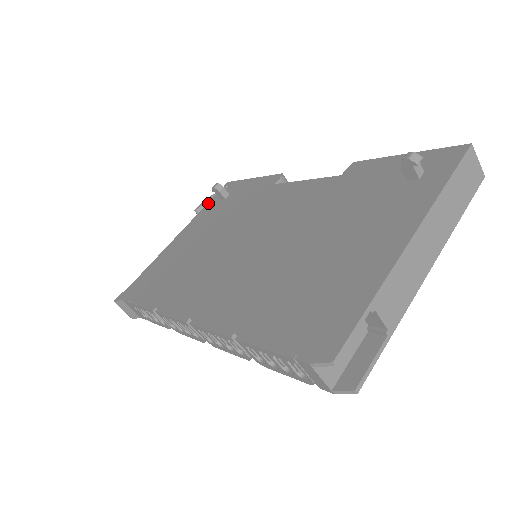
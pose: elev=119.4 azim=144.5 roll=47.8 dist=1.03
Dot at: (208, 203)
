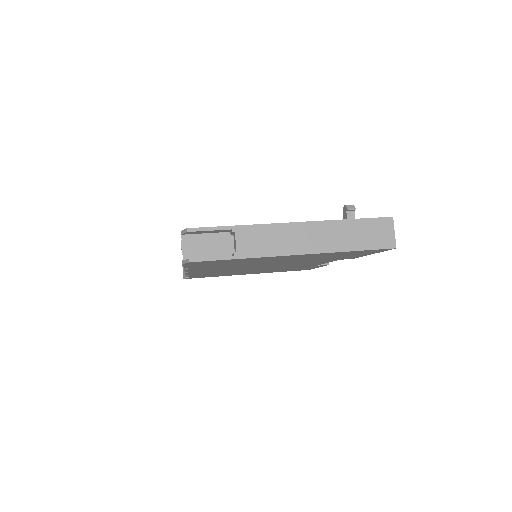
Dot at: occluded
